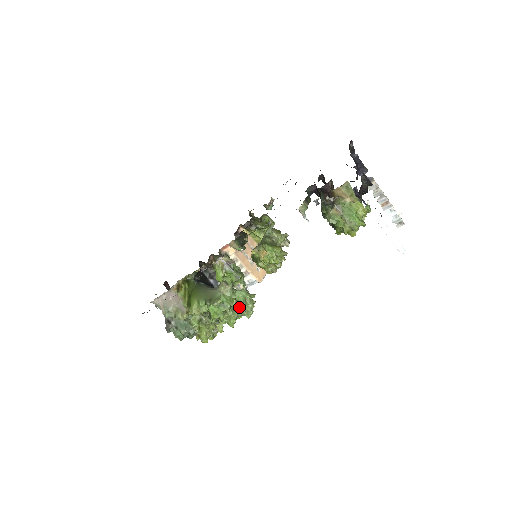
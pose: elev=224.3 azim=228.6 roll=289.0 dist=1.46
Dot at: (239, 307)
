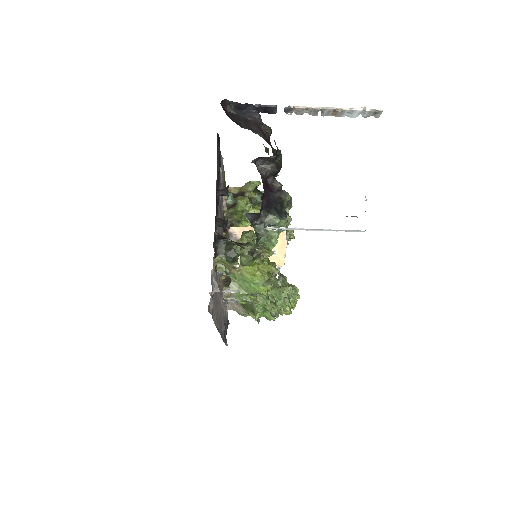
Dot at: occluded
